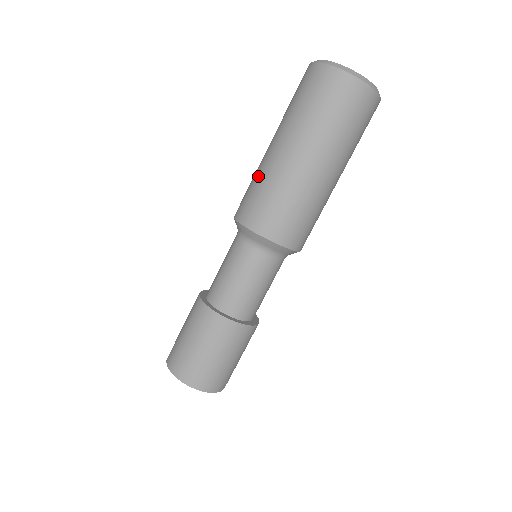
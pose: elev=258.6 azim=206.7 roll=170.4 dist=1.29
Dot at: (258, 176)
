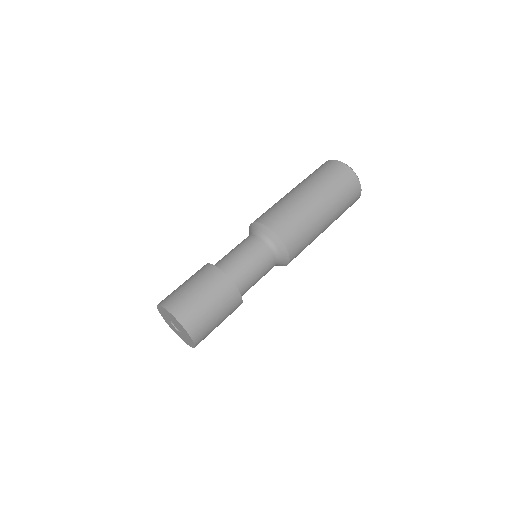
Dot at: occluded
